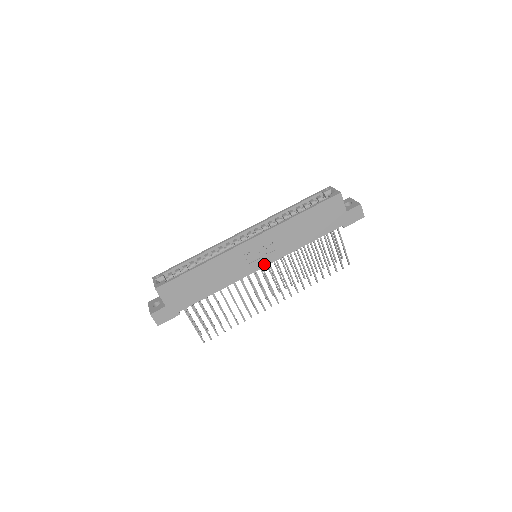
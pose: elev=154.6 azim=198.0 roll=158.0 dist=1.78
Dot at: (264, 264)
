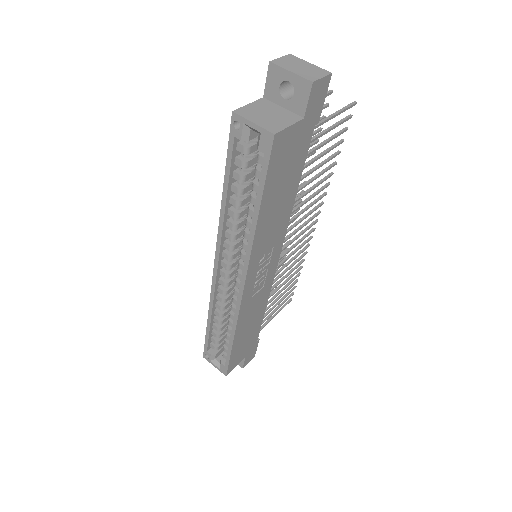
Dot at: (277, 258)
